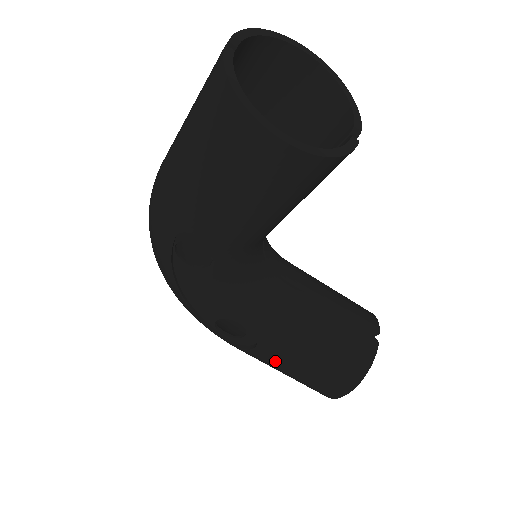
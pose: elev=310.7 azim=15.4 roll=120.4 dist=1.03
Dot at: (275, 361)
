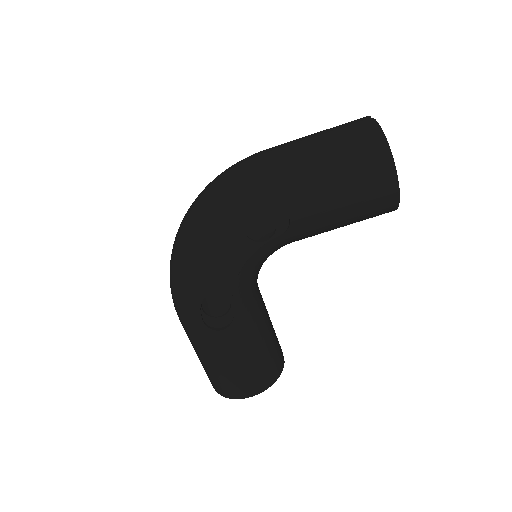
Dot at: (228, 348)
